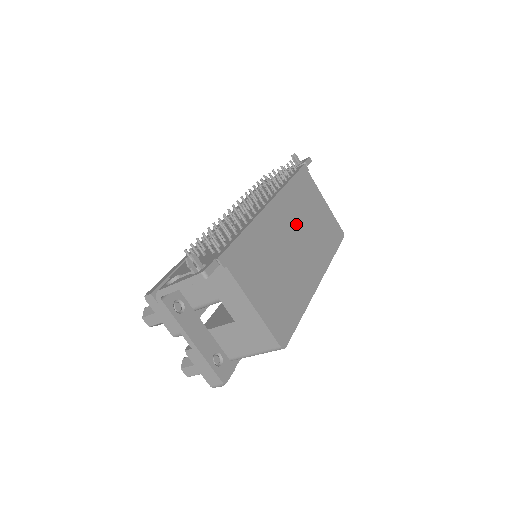
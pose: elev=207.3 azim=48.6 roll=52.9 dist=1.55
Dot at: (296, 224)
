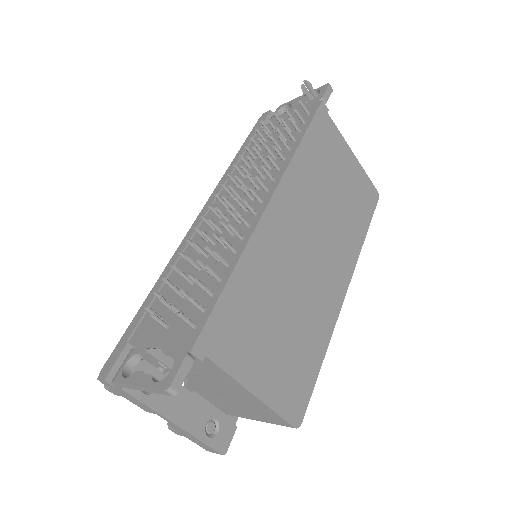
Dot at: (311, 217)
